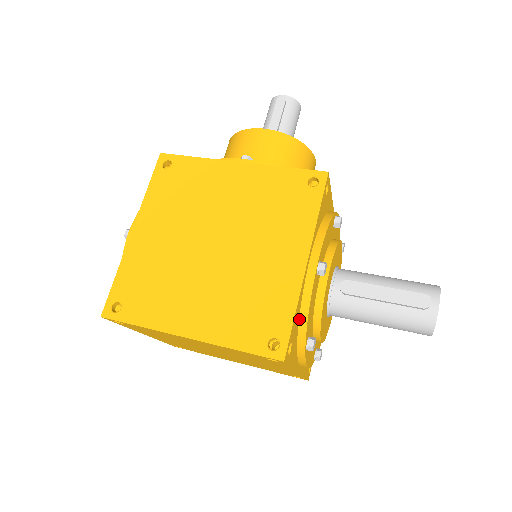
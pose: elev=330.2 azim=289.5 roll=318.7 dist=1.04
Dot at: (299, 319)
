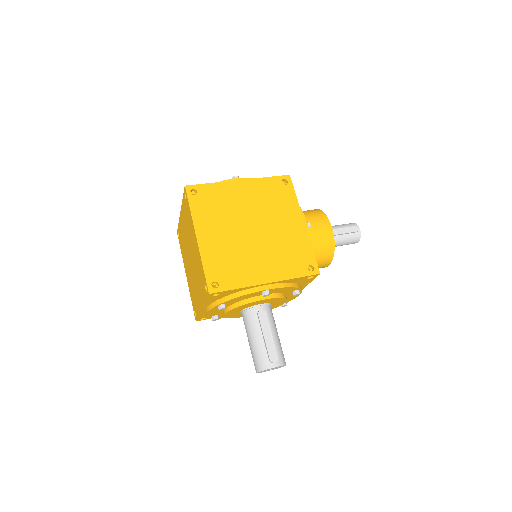
Dot at: (234, 293)
